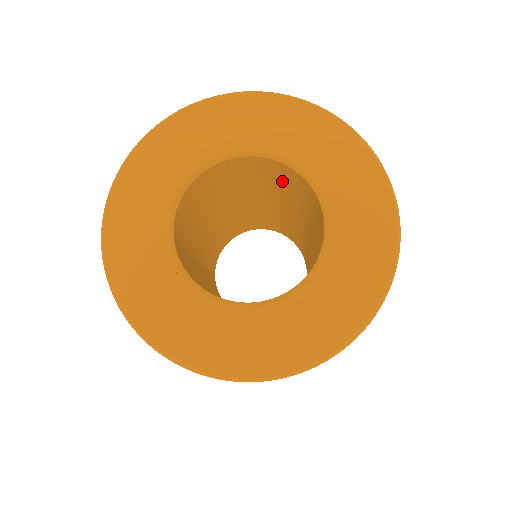
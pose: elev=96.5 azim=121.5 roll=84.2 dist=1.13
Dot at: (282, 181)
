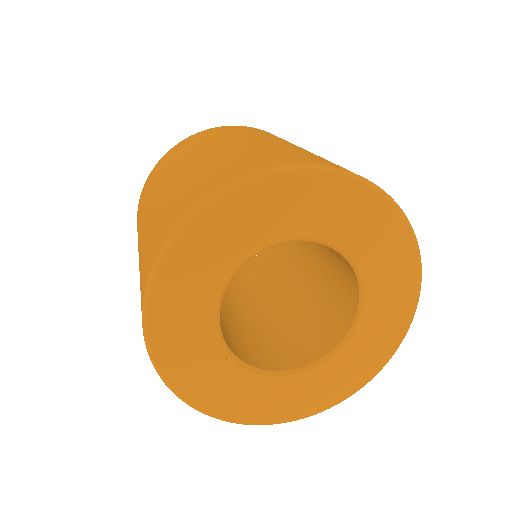
Dot at: occluded
